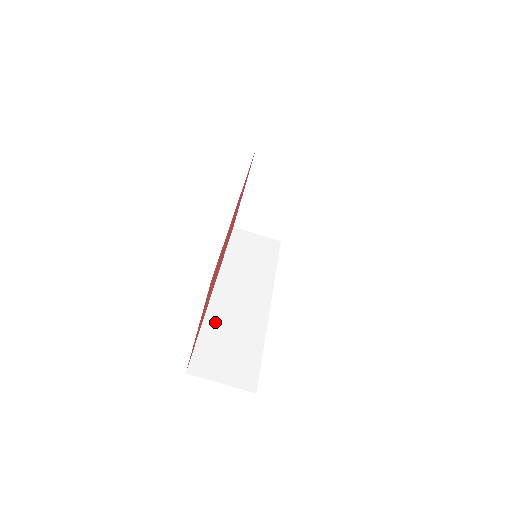
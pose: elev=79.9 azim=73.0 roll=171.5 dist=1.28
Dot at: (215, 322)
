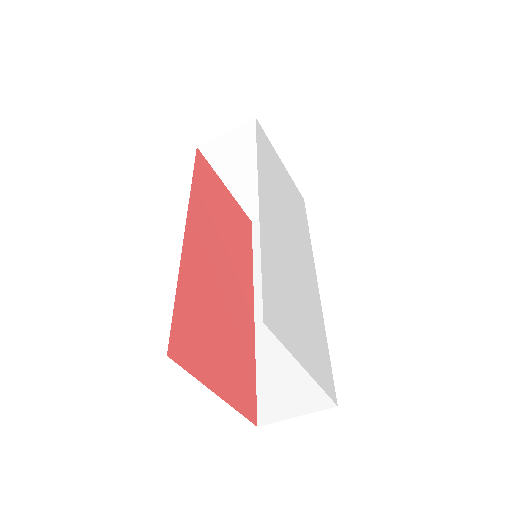
Dot at: (267, 346)
